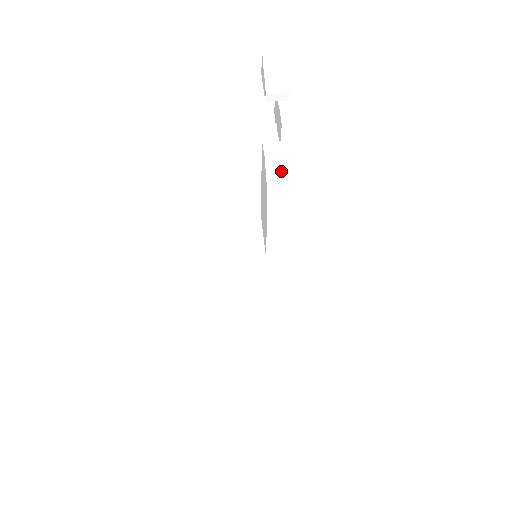
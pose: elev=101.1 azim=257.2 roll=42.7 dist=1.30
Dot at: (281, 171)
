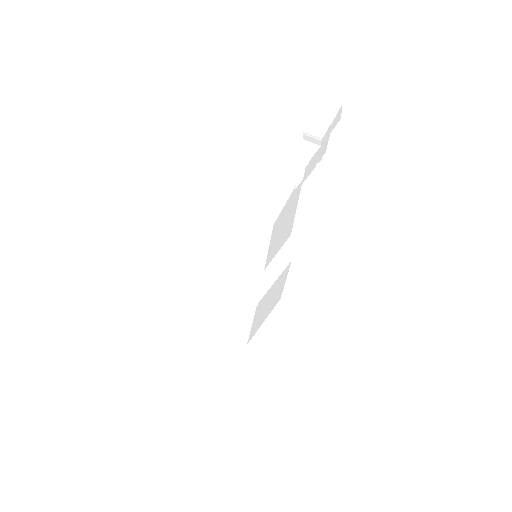
Dot at: (271, 201)
